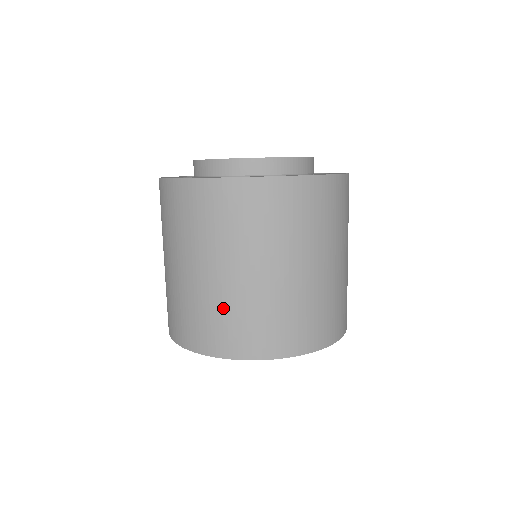
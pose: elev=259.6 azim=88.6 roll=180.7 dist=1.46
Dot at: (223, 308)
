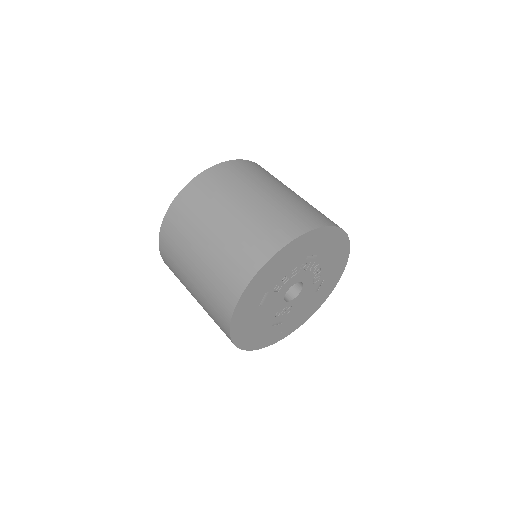
Dot at: (245, 231)
